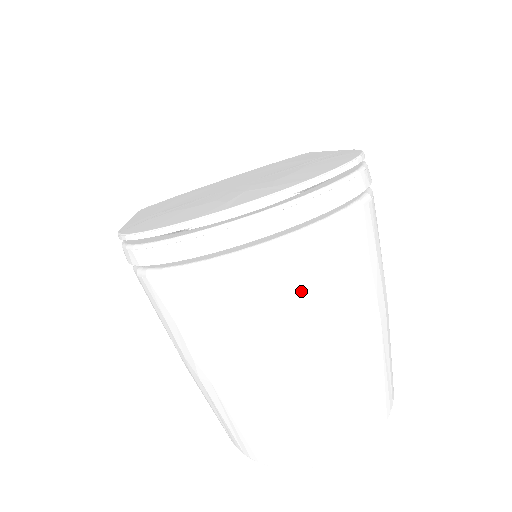
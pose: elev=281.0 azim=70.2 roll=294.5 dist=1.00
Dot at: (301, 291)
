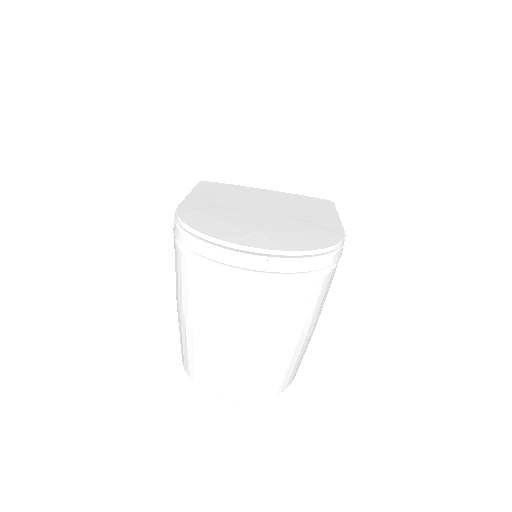
Dot at: (256, 305)
